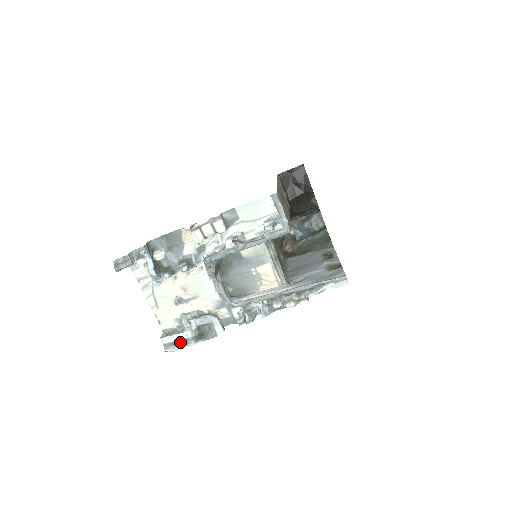
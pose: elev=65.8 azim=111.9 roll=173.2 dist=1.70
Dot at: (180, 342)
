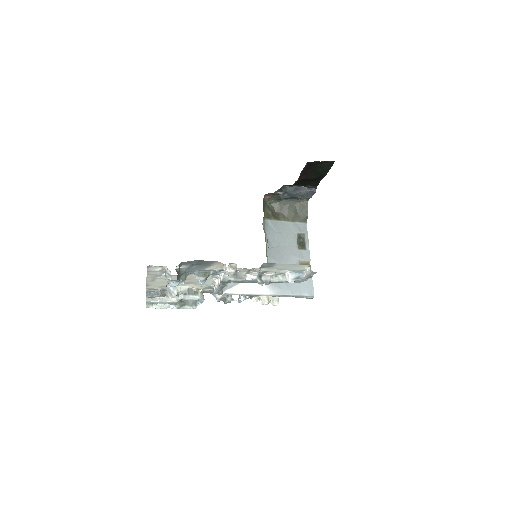
Dot at: (162, 302)
